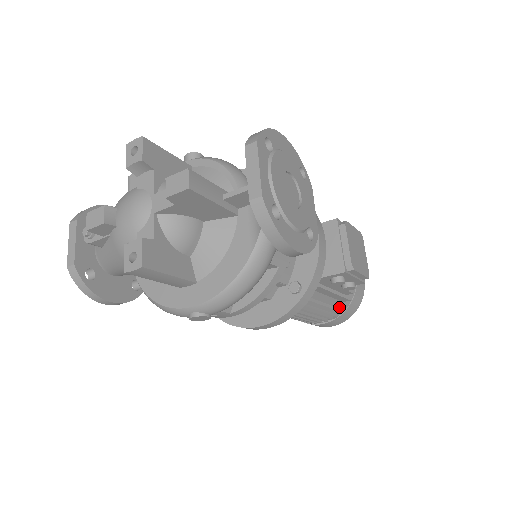
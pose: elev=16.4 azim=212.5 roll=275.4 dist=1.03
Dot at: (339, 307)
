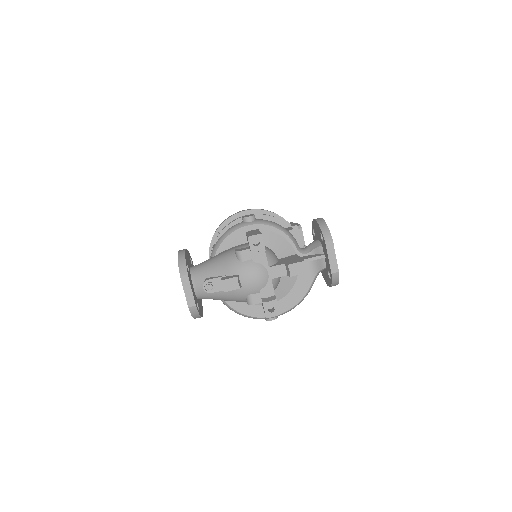
Dot at: occluded
